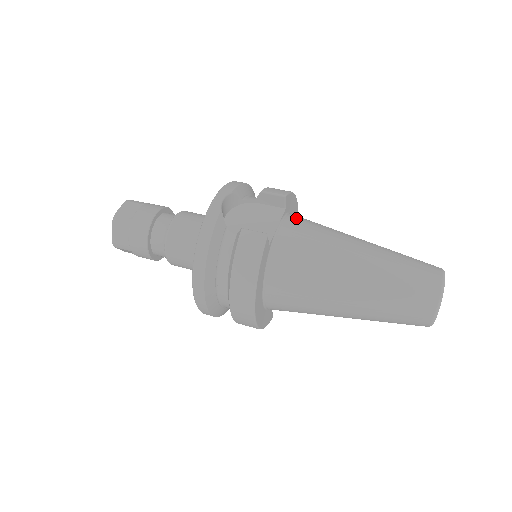
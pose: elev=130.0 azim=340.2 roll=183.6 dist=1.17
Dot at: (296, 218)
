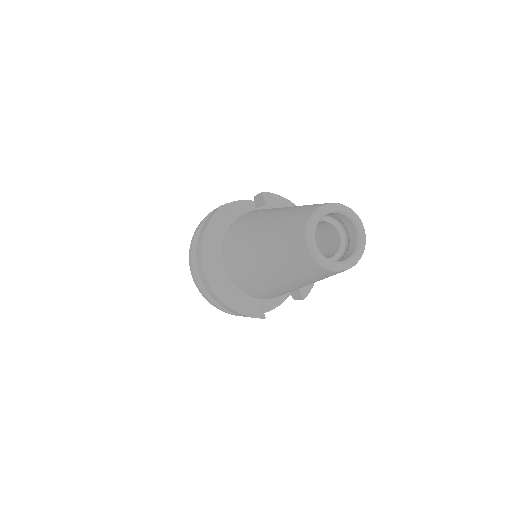
Dot at: occluded
